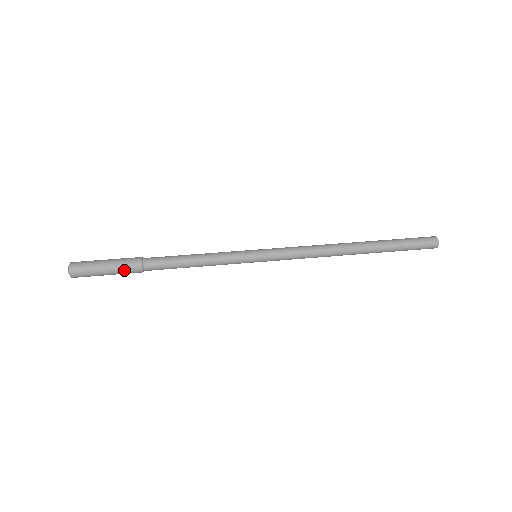
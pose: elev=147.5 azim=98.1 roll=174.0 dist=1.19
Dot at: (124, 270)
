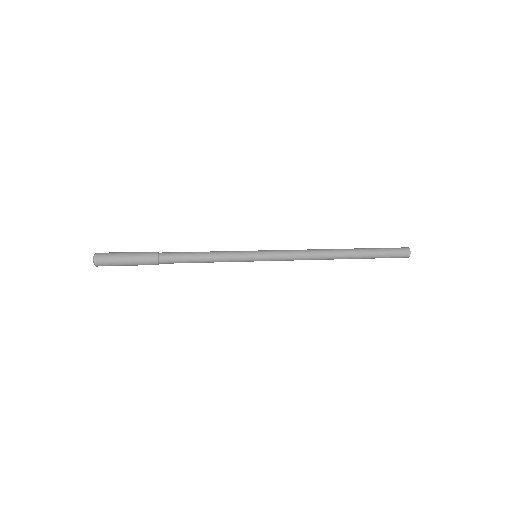
Dot at: (142, 254)
